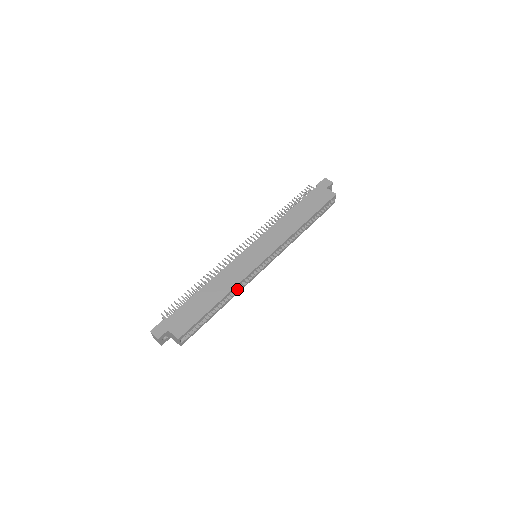
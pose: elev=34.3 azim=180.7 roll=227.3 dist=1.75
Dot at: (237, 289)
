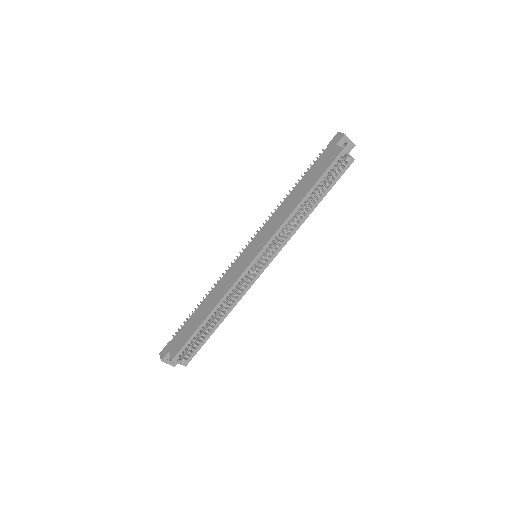
Dot at: (233, 298)
